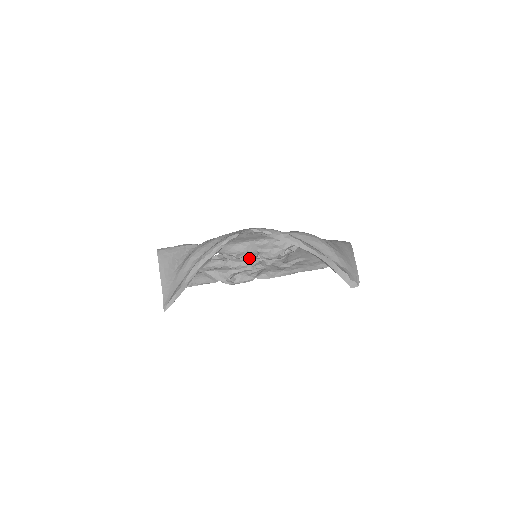
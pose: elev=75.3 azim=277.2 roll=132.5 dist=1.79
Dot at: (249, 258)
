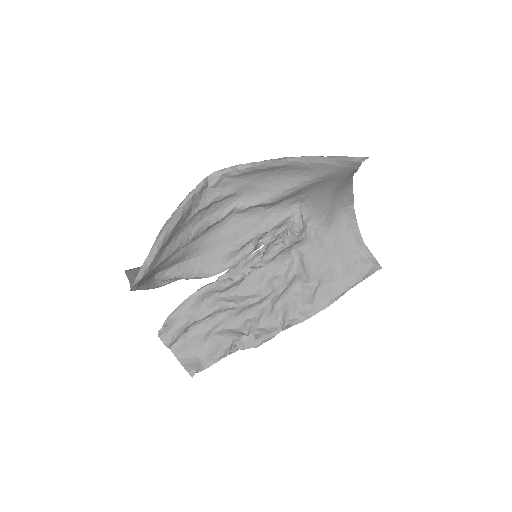
Dot at: (251, 268)
